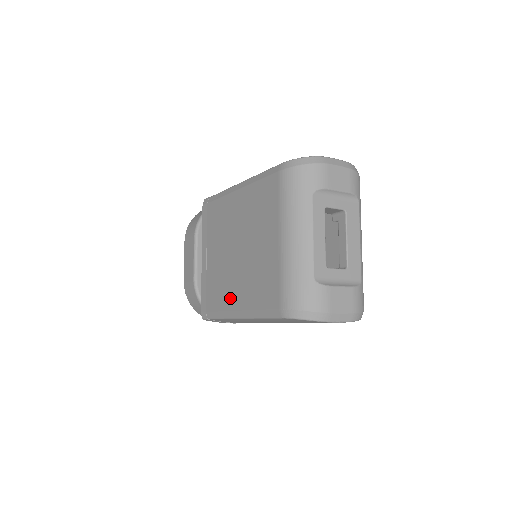
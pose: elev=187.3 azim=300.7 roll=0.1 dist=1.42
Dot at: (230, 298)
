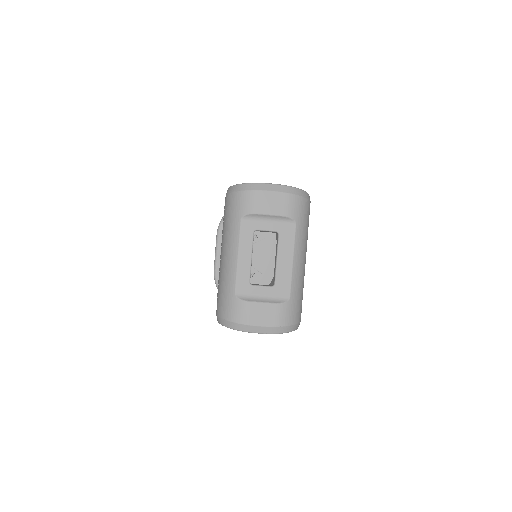
Dot at: occluded
